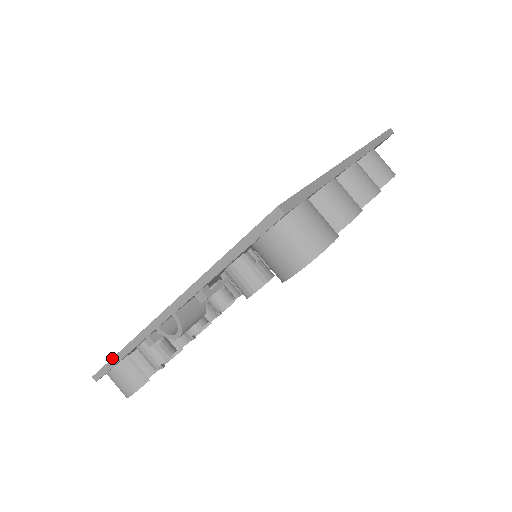
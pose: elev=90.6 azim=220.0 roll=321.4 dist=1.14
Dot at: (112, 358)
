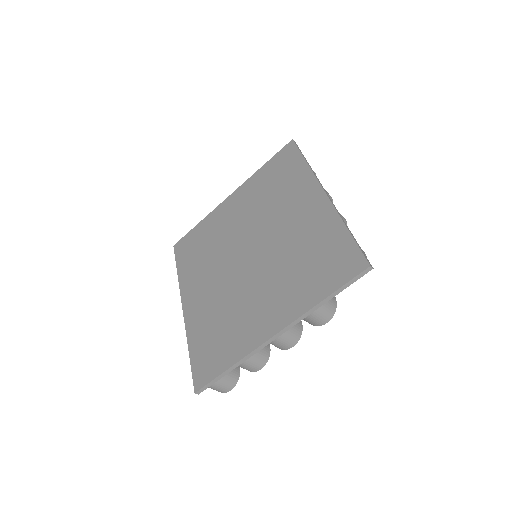
Dot at: (176, 265)
